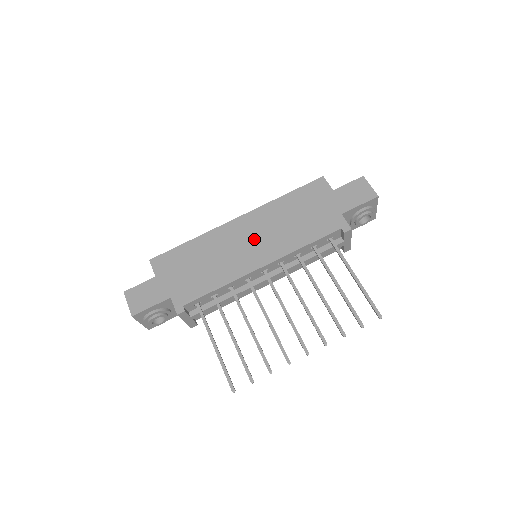
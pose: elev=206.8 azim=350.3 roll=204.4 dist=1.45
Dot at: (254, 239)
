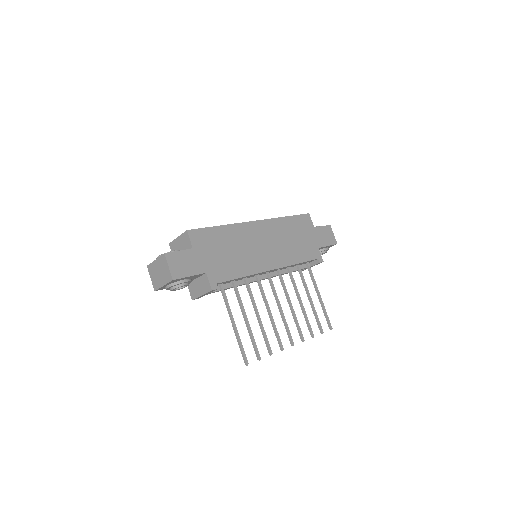
Dot at: (267, 244)
